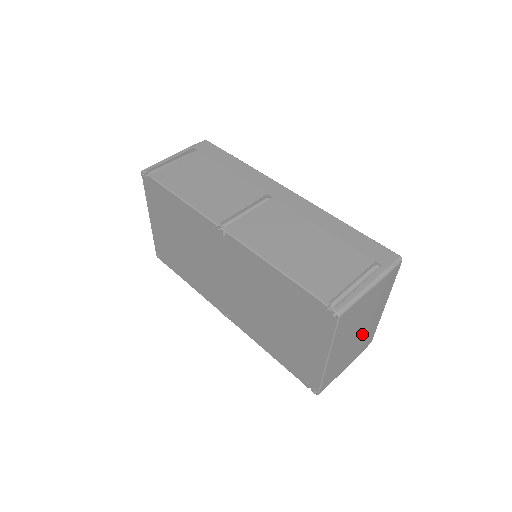
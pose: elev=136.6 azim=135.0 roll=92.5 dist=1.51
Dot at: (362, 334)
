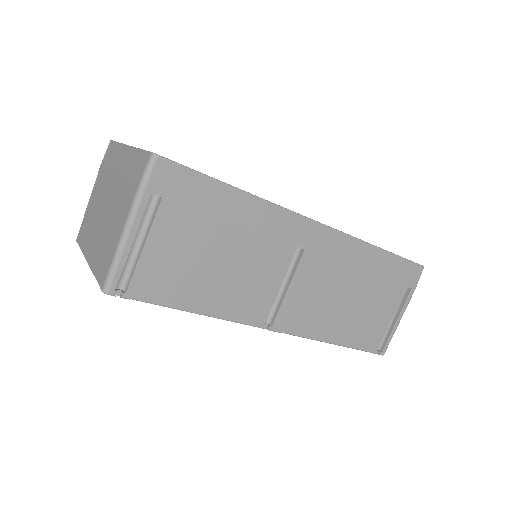
Dot at: occluded
